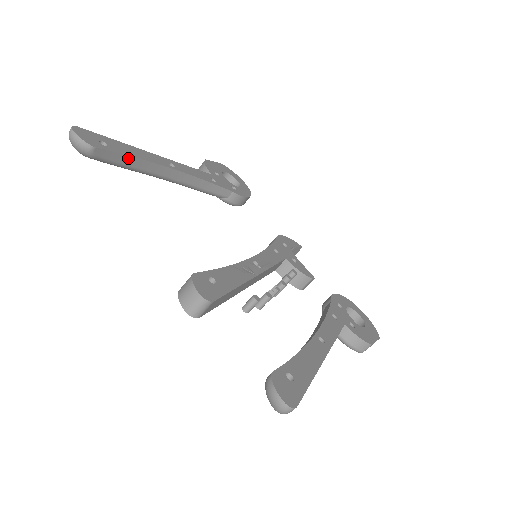
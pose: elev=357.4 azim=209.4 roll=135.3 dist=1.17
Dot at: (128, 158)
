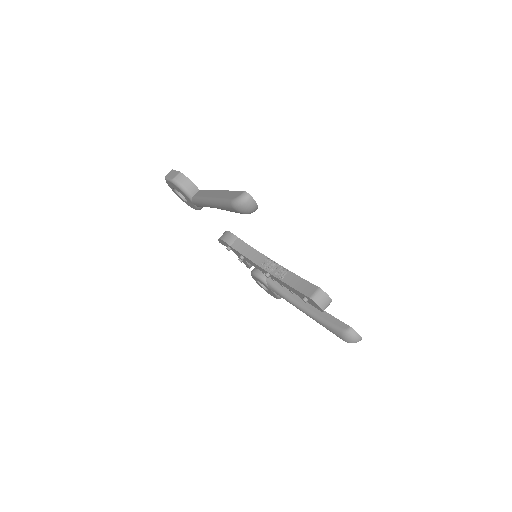
Dot at: occluded
